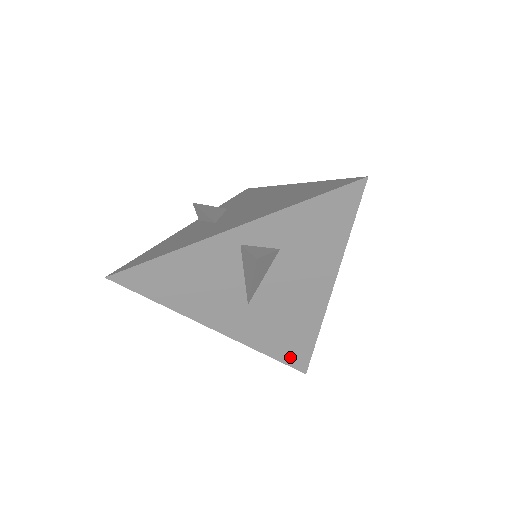
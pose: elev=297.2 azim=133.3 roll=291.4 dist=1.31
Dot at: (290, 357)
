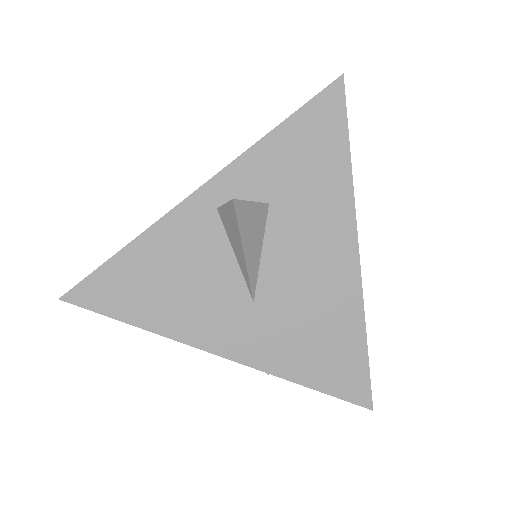
Dot at: (340, 383)
